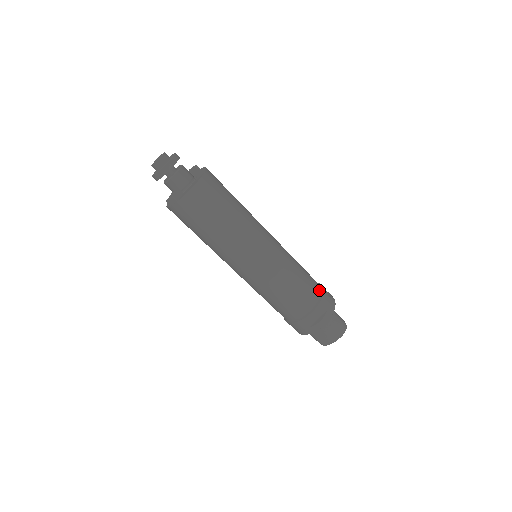
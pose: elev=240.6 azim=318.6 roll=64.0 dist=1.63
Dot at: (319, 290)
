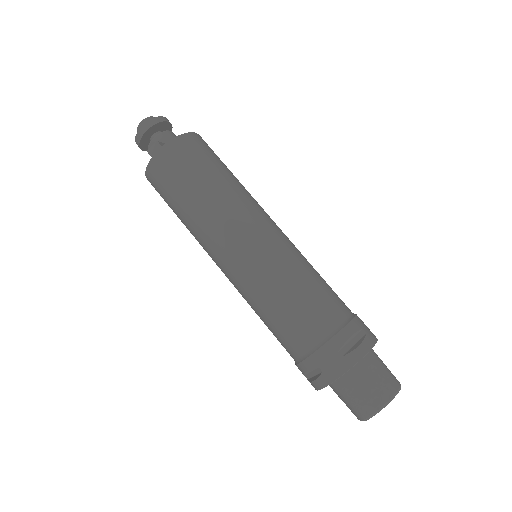
Dot at: (349, 309)
